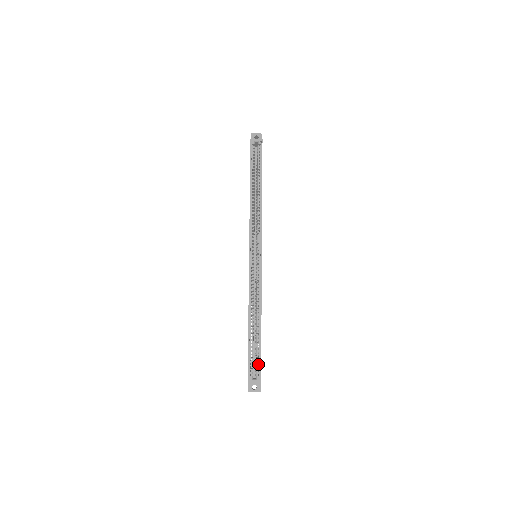
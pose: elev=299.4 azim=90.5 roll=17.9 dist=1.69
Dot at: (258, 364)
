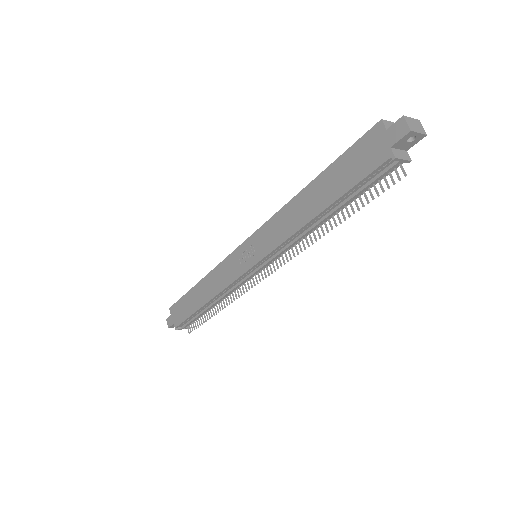
Dot at: occluded
